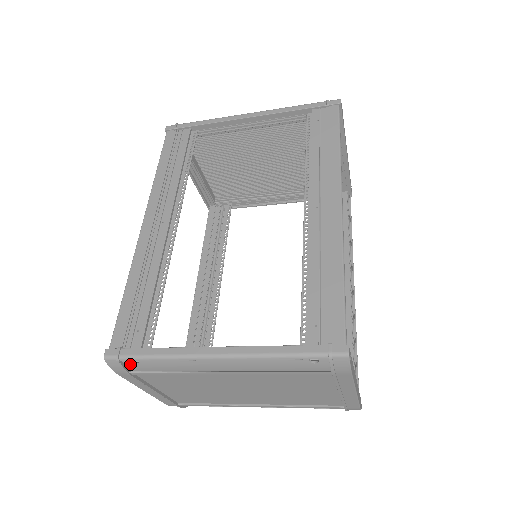
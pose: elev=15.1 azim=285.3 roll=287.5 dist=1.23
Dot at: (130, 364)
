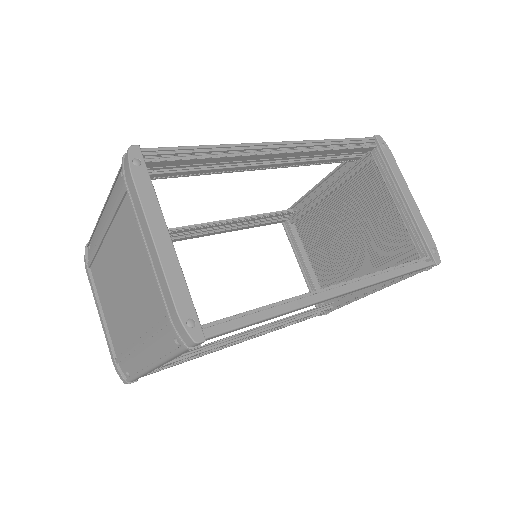
Dot at: (89, 251)
